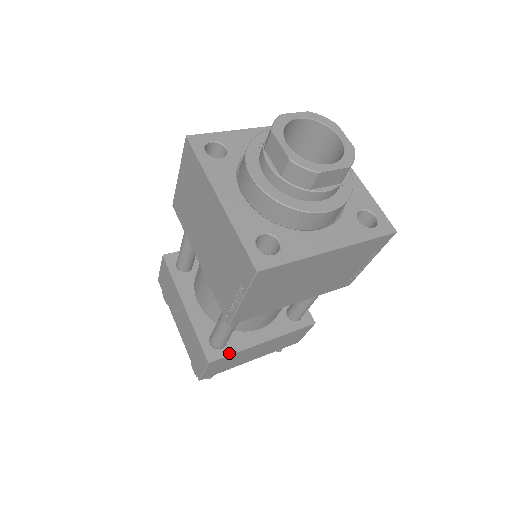
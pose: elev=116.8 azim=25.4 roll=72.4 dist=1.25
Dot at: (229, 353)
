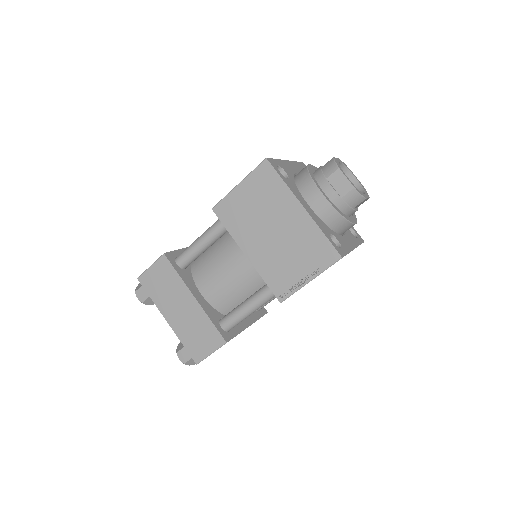
Dot at: (235, 335)
